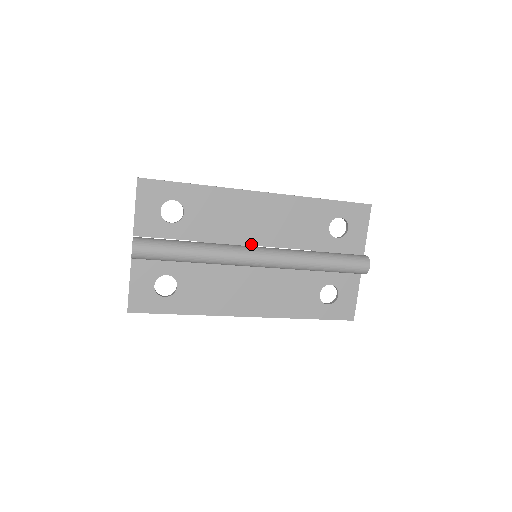
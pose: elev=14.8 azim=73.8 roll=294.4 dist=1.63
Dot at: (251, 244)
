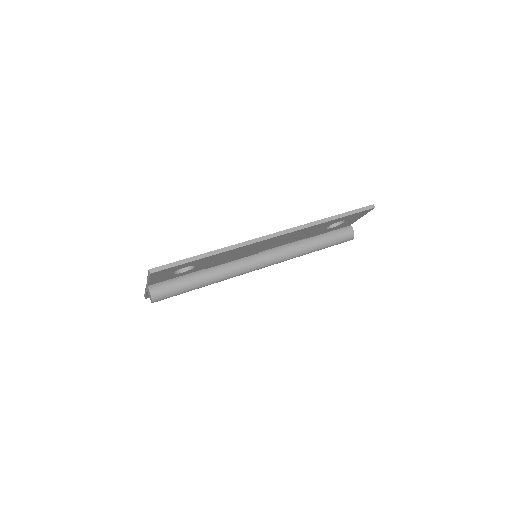
Dot at: (253, 254)
